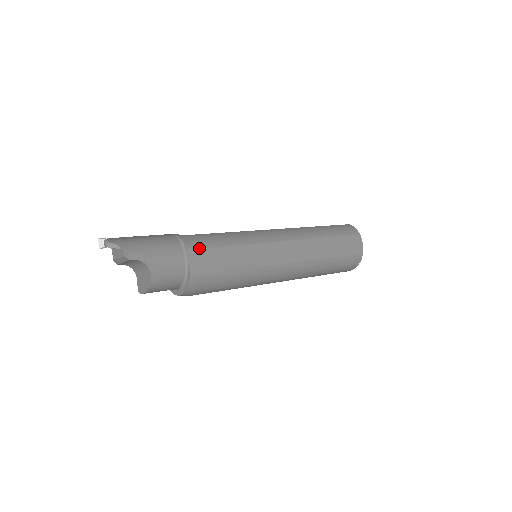
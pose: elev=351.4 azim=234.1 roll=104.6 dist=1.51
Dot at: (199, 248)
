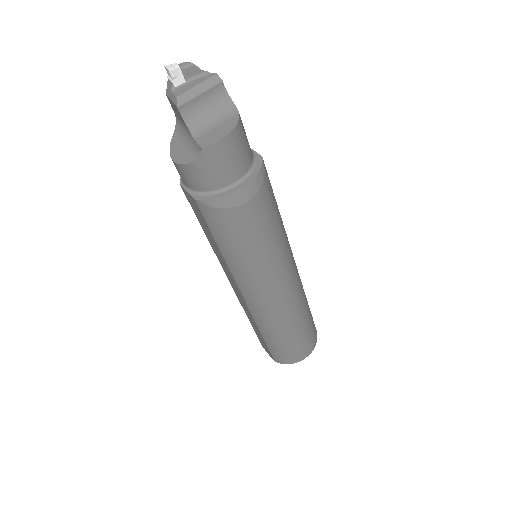
Dot at: occluded
